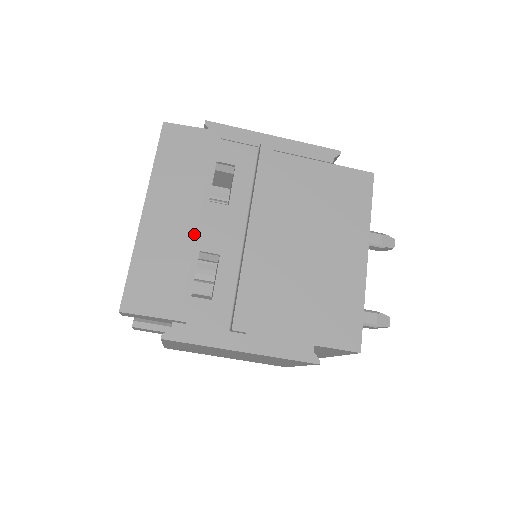
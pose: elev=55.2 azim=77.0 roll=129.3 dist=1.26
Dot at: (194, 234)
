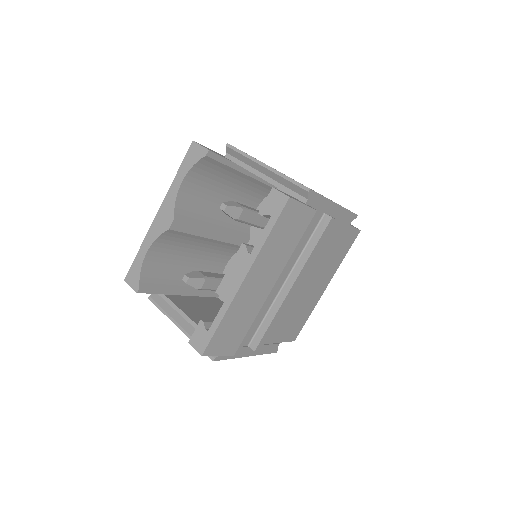
Dot at: (267, 297)
